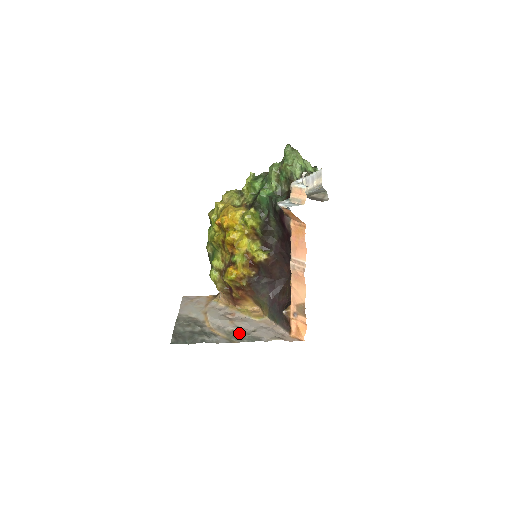
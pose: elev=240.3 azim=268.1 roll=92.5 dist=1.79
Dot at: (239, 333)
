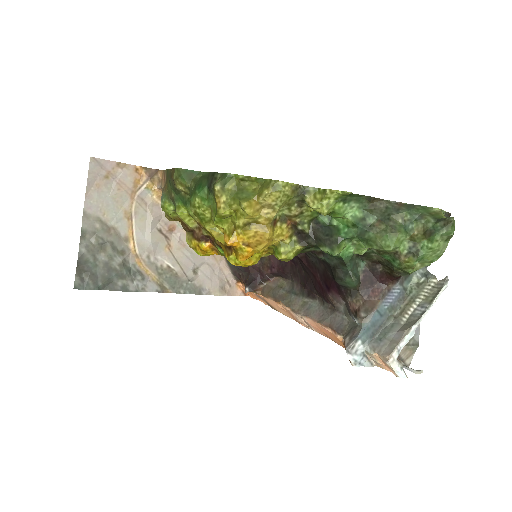
Dot at: (176, 275)
